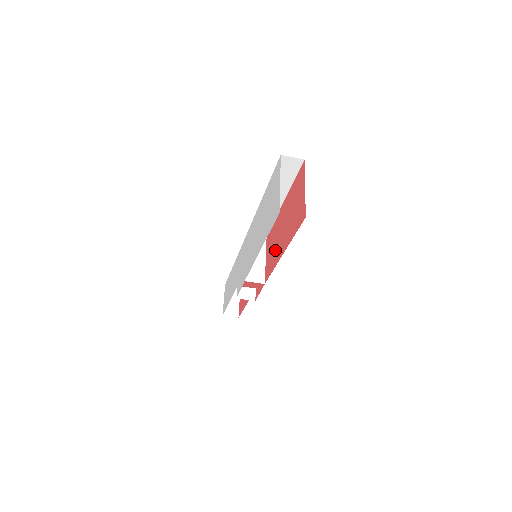
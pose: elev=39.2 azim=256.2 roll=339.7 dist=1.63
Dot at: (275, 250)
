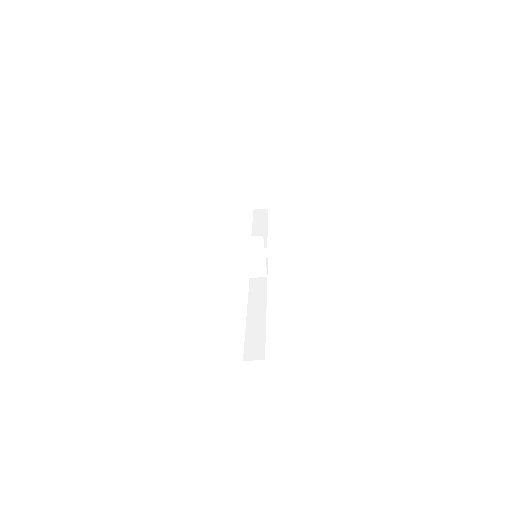
Dot at: occluded
